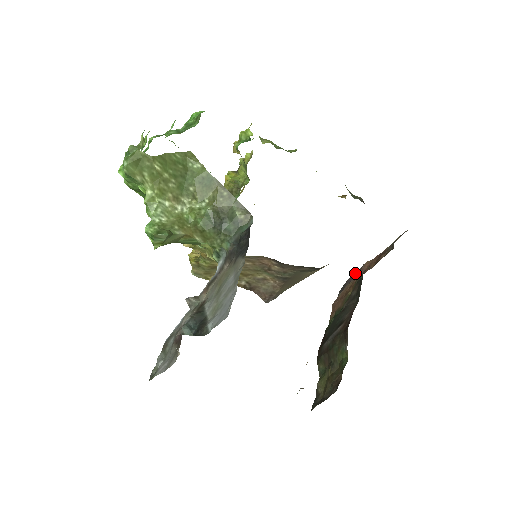
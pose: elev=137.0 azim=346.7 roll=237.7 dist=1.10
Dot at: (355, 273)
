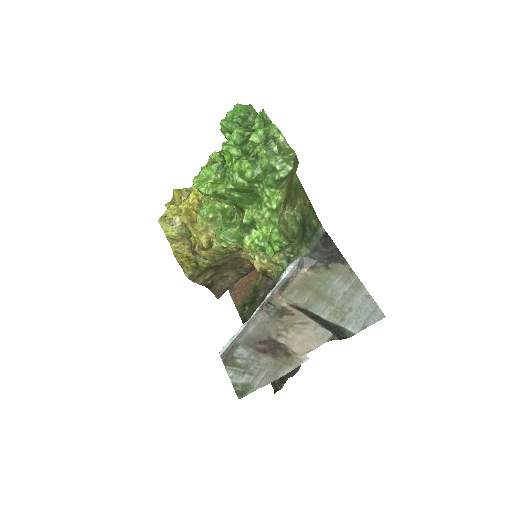
Dot at: occluded
